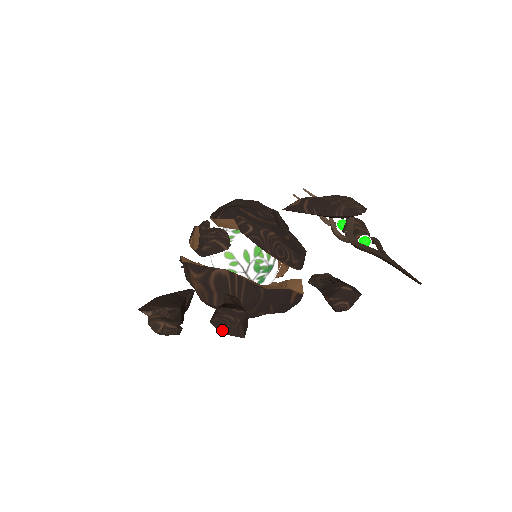
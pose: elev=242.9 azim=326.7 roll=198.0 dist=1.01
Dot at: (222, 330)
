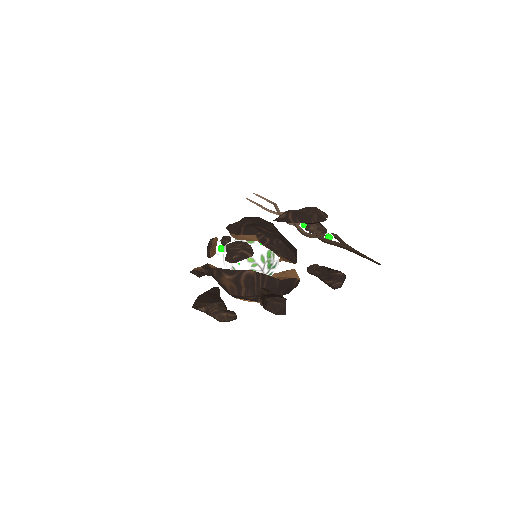
Dot at: (275, 312)
